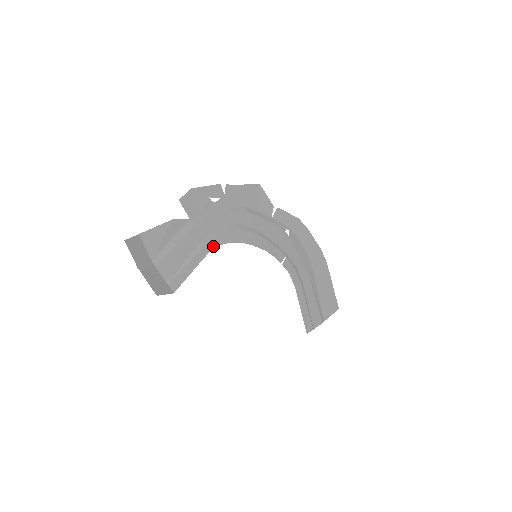
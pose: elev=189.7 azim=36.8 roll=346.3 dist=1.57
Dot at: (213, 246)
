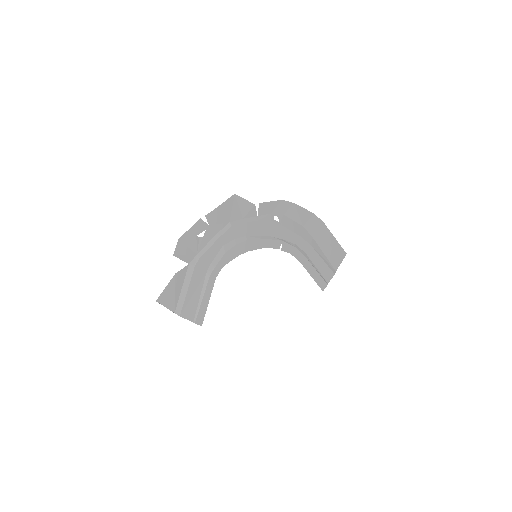
Dot at: (216, 273)
